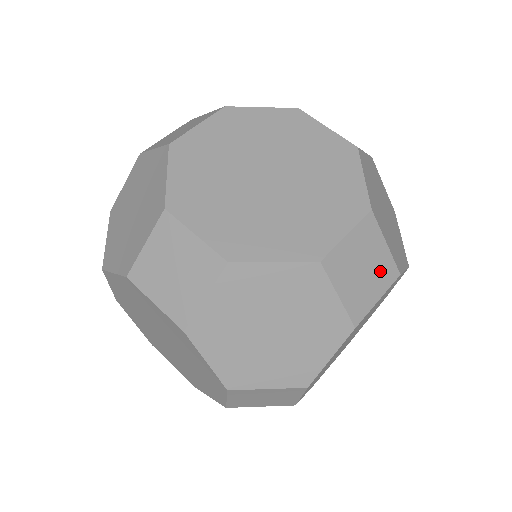
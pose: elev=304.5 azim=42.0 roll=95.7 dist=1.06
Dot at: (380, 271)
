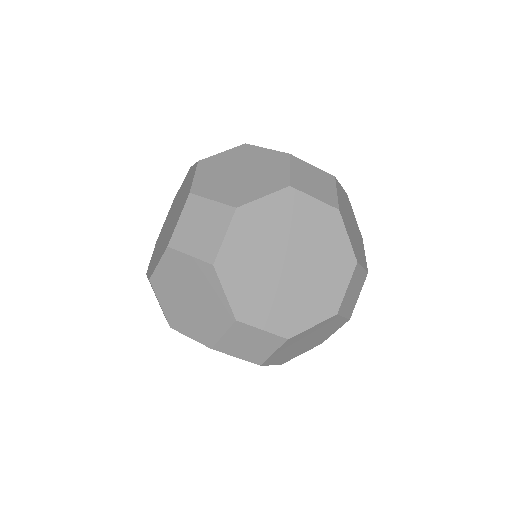
Dot at: occluded
